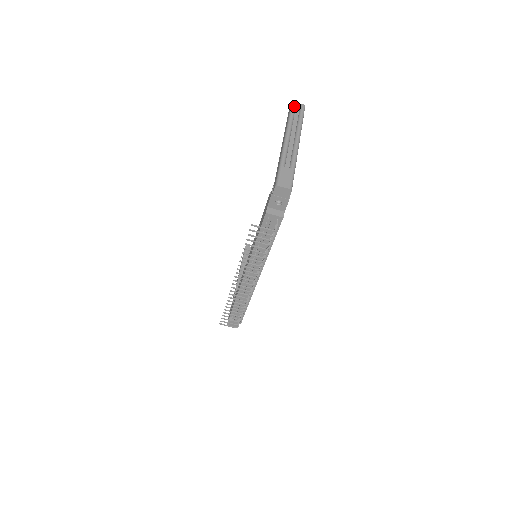
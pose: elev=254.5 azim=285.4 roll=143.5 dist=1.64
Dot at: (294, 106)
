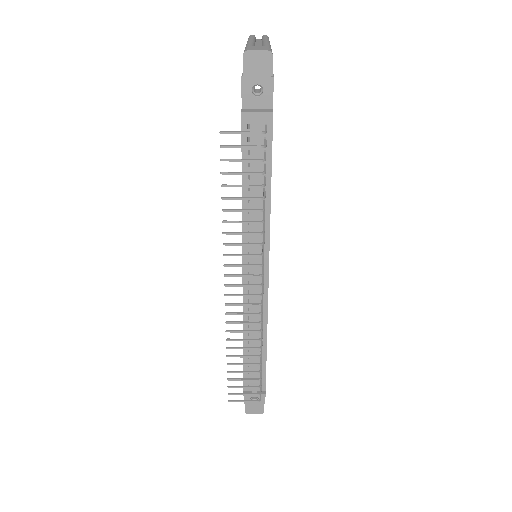
Dot at: (253, 35)
